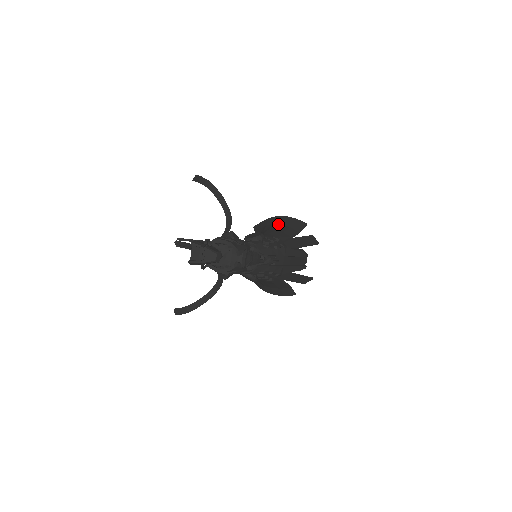
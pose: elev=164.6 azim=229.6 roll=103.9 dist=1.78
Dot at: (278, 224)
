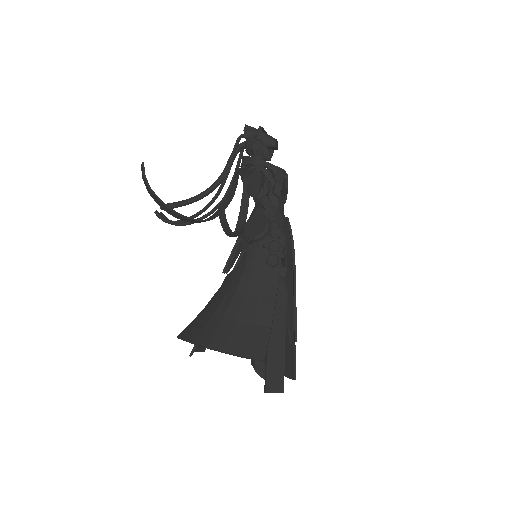
Dot at: occluded
